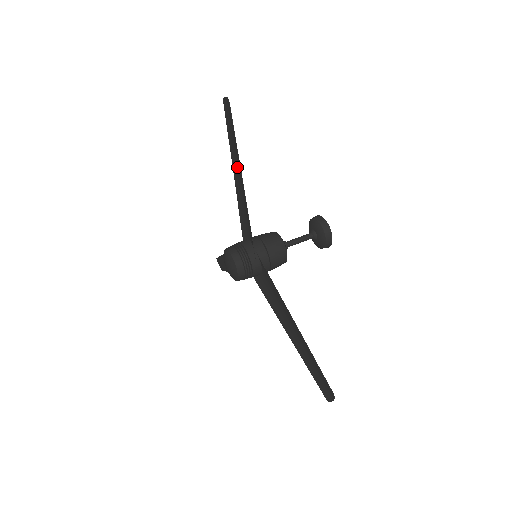
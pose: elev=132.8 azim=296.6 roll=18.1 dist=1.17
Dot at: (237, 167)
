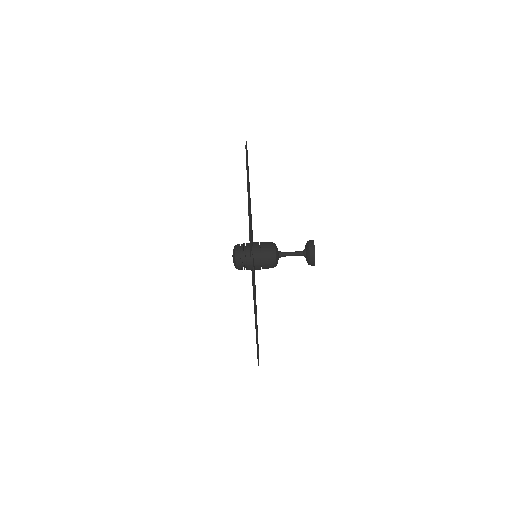
Dot at: (249, 189)
